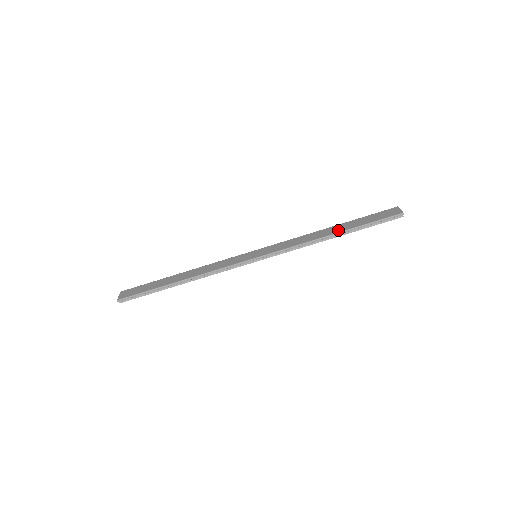
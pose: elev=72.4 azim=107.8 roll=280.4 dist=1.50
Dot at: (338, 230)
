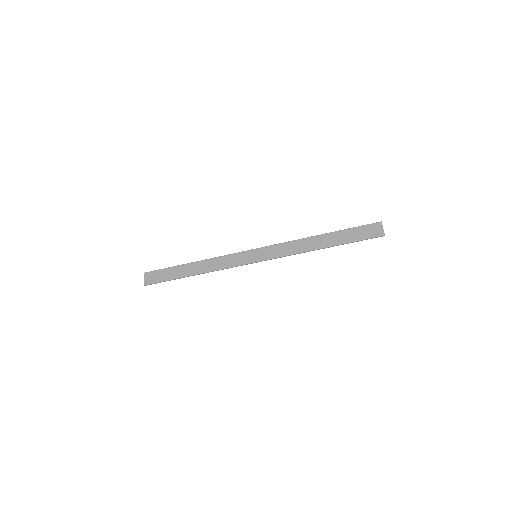
Dot at: (327, 243)
